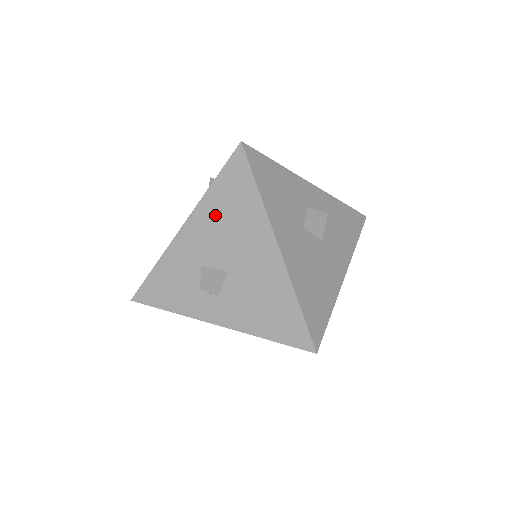
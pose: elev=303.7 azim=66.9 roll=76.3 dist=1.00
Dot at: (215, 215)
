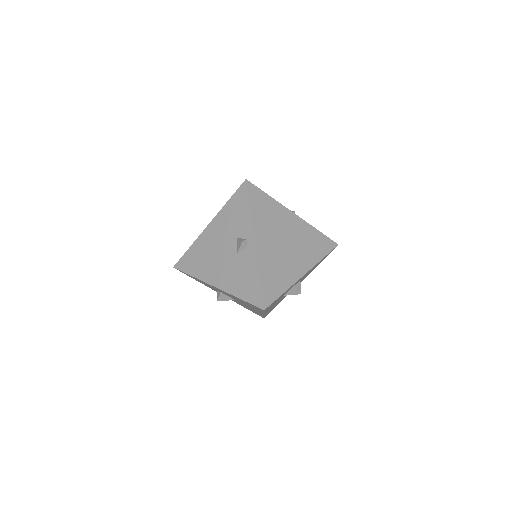
Dot at: (236, 298)
